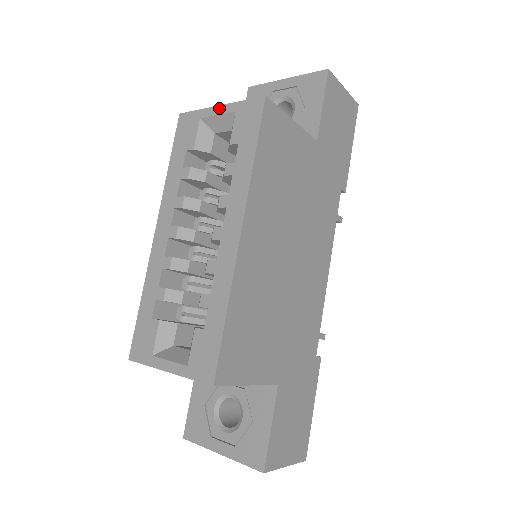
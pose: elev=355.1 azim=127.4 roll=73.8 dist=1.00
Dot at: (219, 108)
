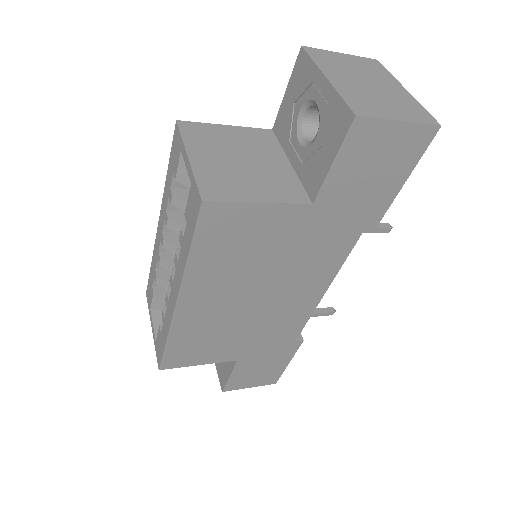
Dot at: (187, 161)
